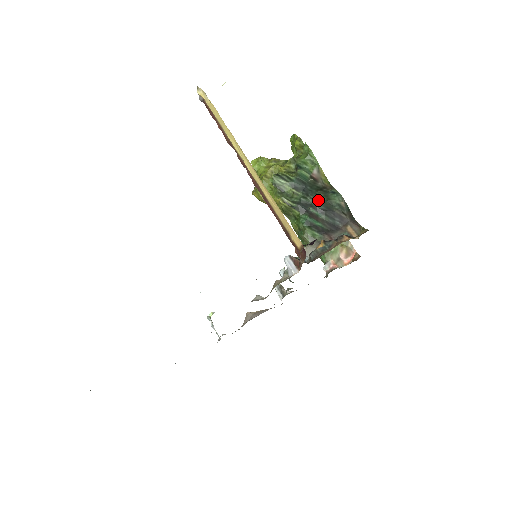
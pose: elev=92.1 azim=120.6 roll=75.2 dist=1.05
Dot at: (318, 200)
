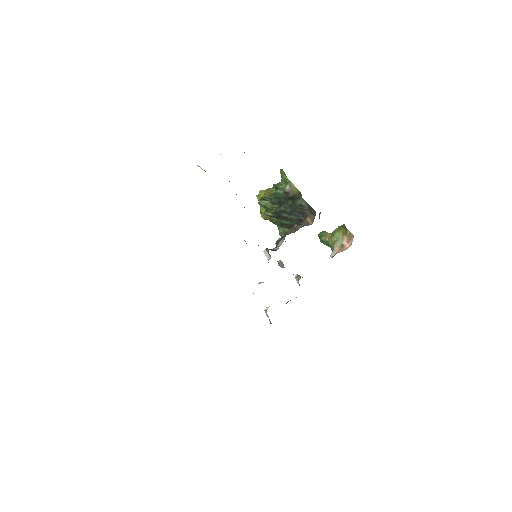
Dot at: (287, 206)
